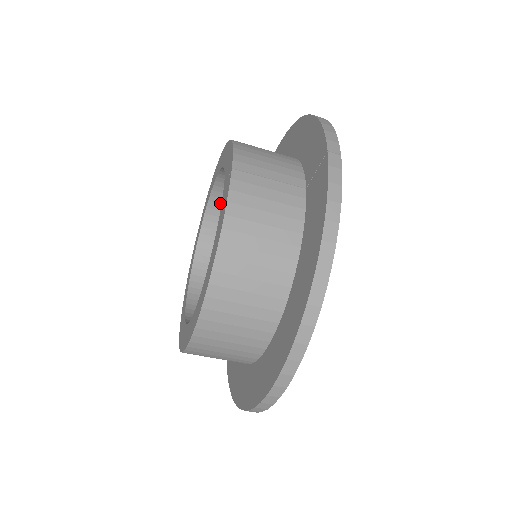
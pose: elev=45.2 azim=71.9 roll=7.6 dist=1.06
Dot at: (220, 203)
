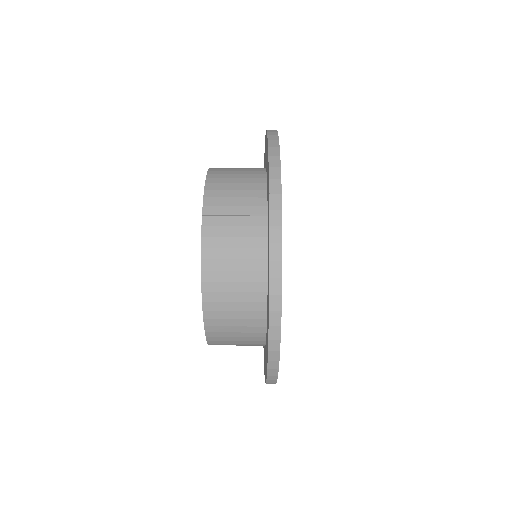
Dot at: occluded
